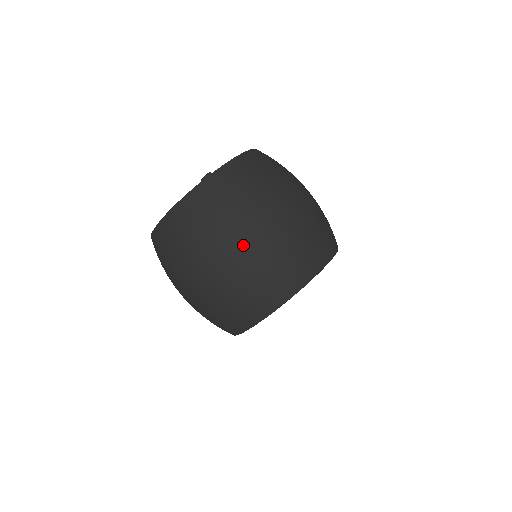
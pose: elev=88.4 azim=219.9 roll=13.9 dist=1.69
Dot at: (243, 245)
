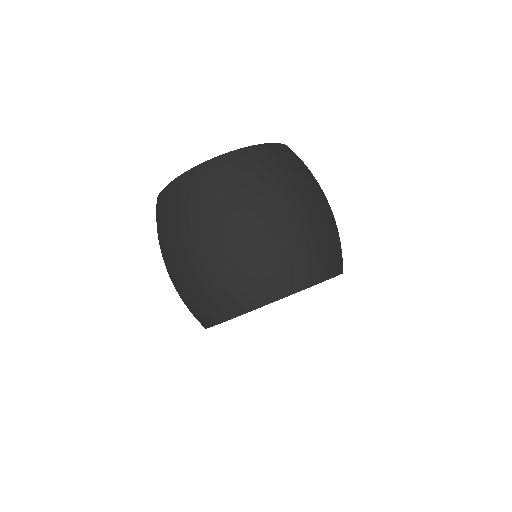
Dot at: (287, 212)
